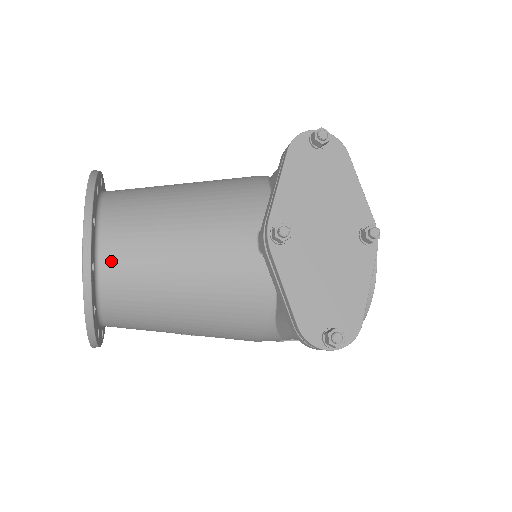
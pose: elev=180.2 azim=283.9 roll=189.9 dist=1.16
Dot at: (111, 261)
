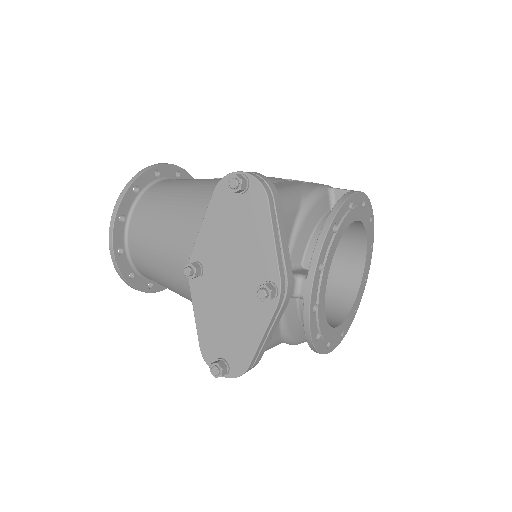
Dot at: (133, 248)
